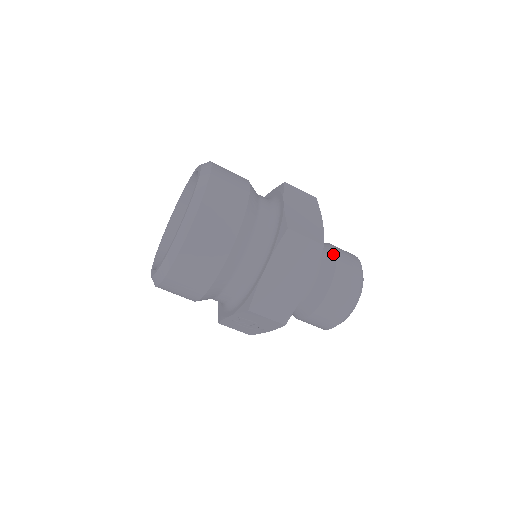
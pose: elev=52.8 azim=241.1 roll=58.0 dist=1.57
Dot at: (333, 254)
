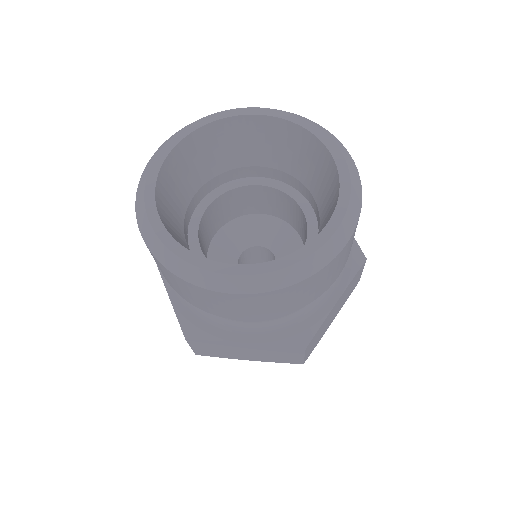
Dot at: occluded
